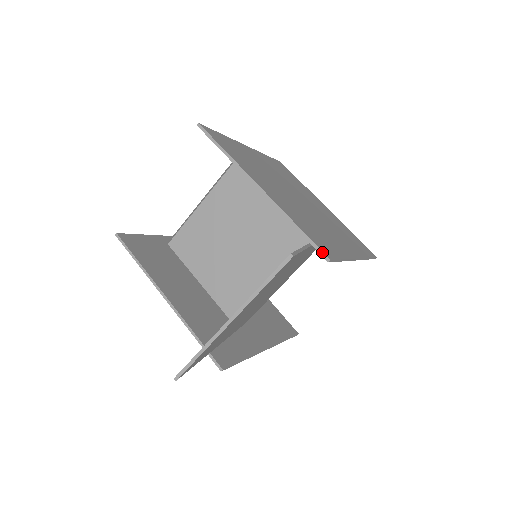
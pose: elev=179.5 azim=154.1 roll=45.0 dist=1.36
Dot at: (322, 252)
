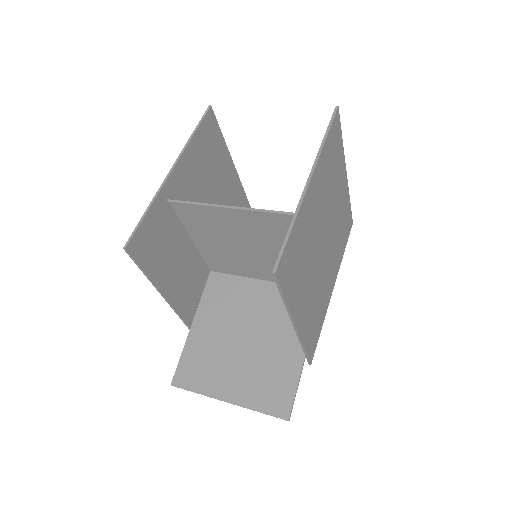
Dot at: (309, 362)
